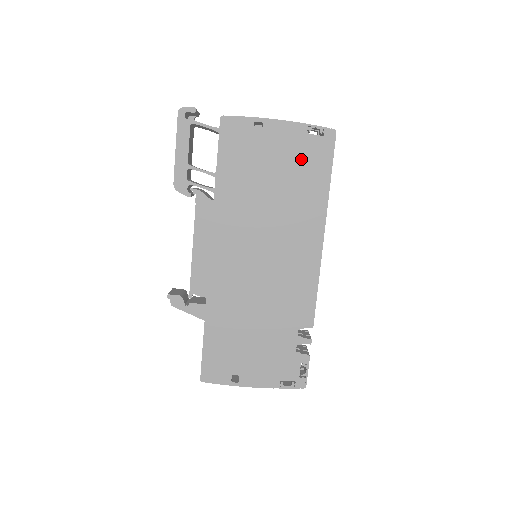
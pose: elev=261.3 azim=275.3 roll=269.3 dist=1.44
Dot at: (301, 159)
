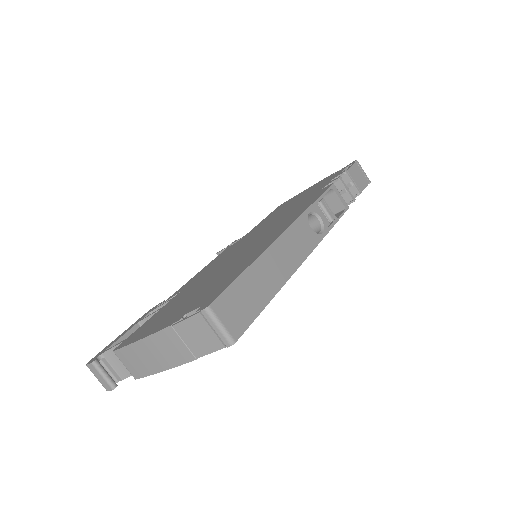
Dot at: occluded
